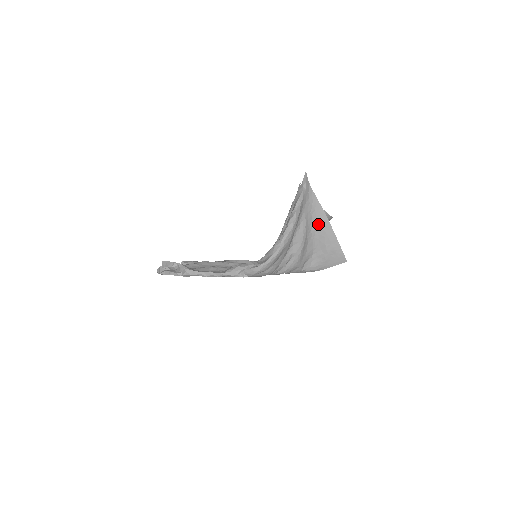
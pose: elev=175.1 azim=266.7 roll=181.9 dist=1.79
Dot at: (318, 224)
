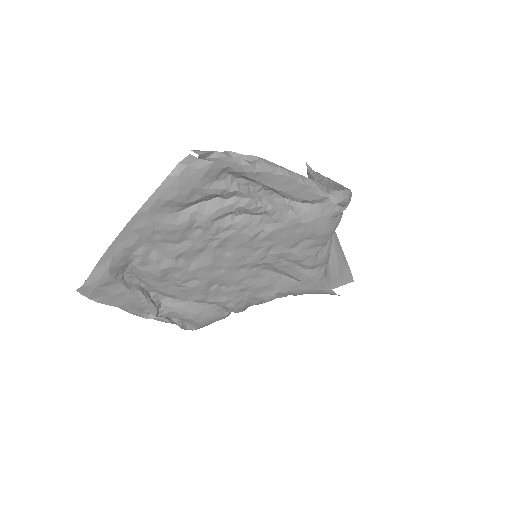
Dot at: occluded
